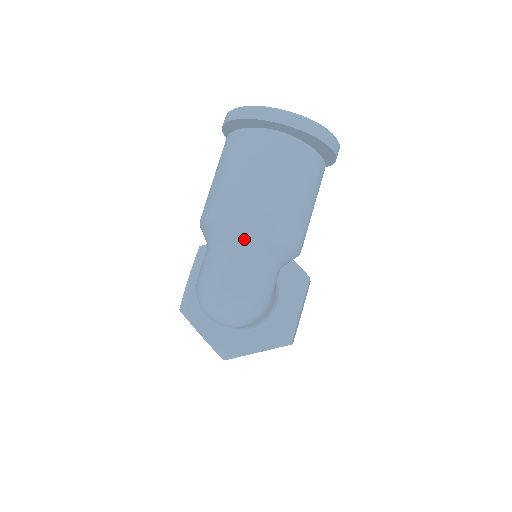
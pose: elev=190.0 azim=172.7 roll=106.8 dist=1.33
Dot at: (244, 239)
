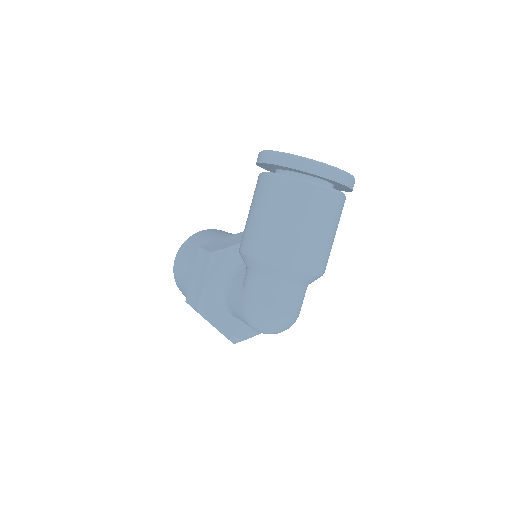
Dot at: (303, 278)
